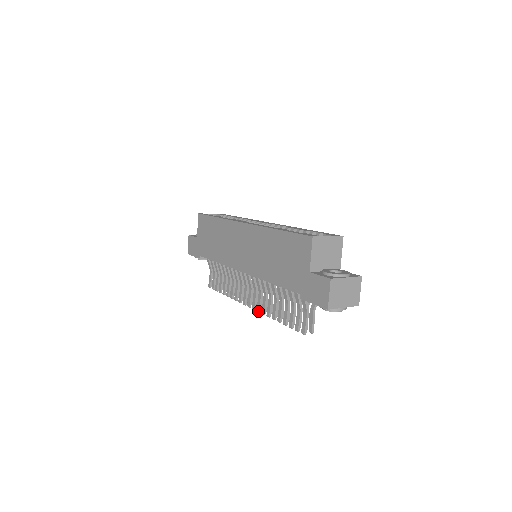
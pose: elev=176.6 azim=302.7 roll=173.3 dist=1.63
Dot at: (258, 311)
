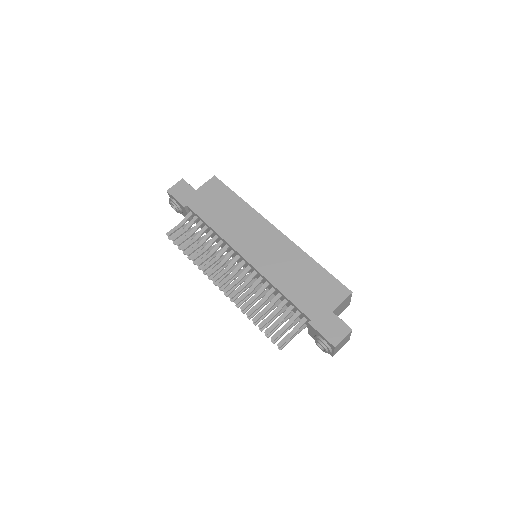
Dot at: (231, 297)
